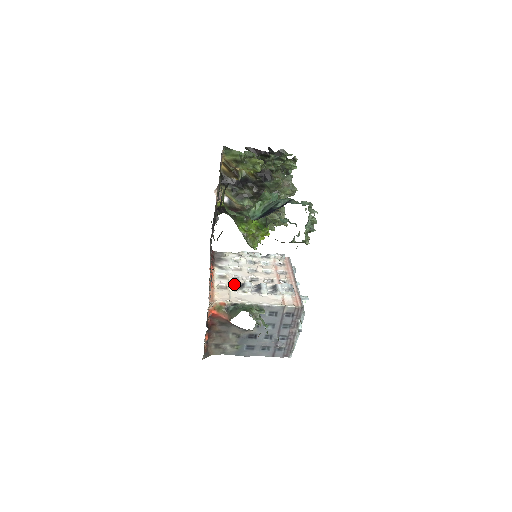
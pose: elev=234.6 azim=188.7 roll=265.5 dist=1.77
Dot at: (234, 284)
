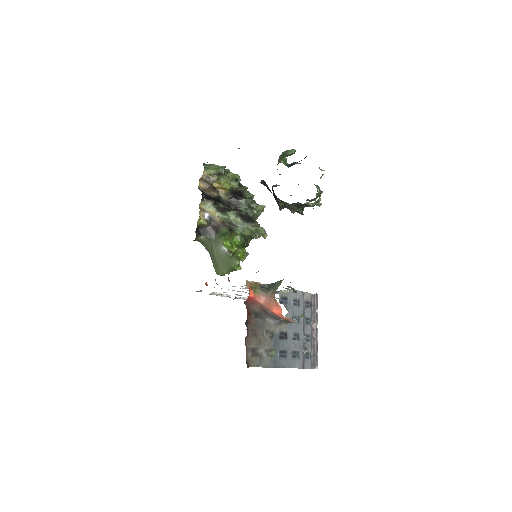
Dot at: (242, 288)
